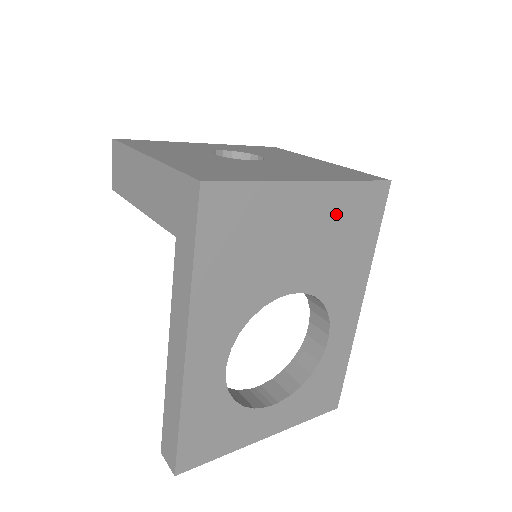
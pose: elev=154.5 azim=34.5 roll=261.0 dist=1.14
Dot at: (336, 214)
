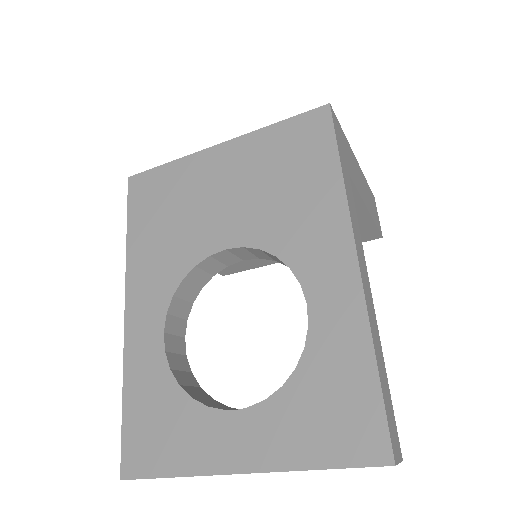
Dot at: (260, 160)
